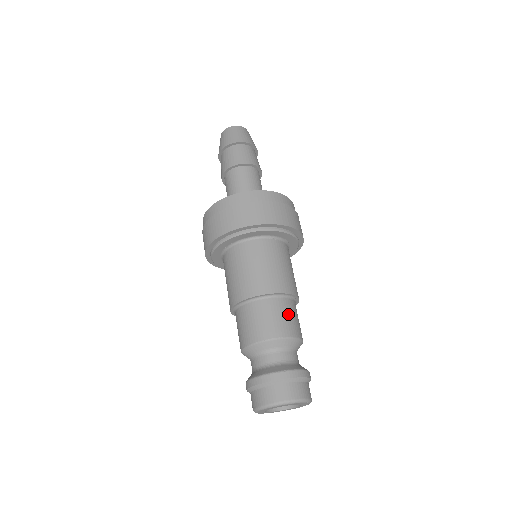
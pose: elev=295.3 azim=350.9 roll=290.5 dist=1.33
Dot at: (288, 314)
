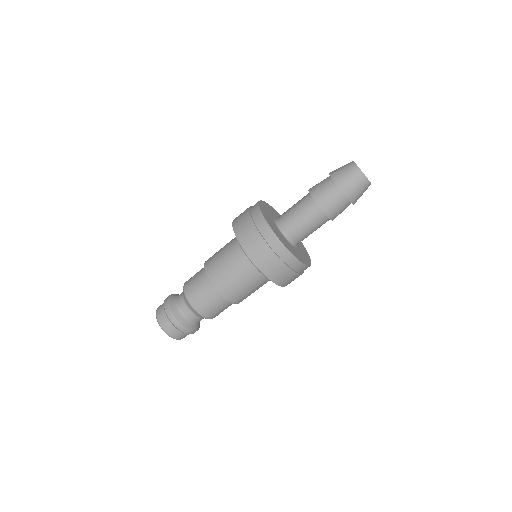
Dot at: occluded
